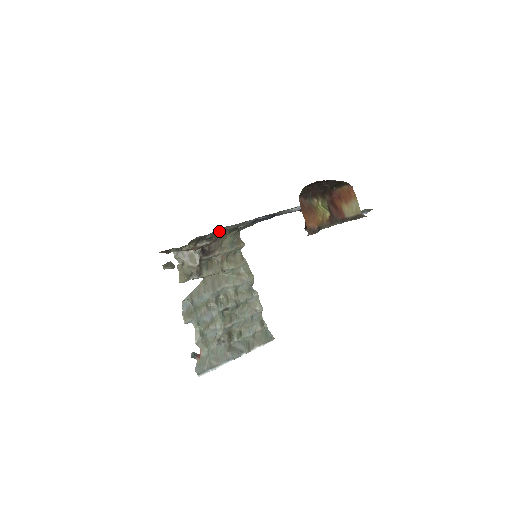
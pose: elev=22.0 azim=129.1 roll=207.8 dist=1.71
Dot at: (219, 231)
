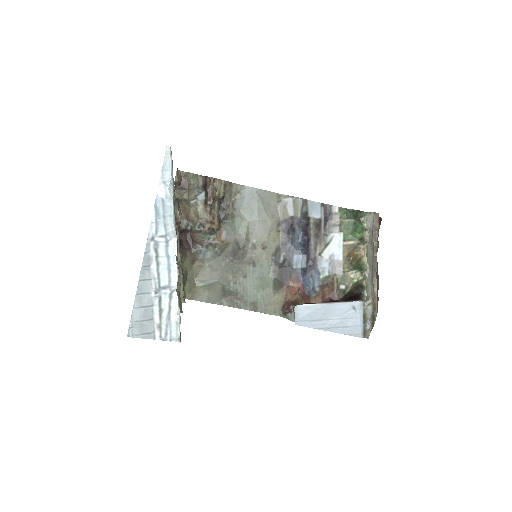
Dot at: (261, 203)
